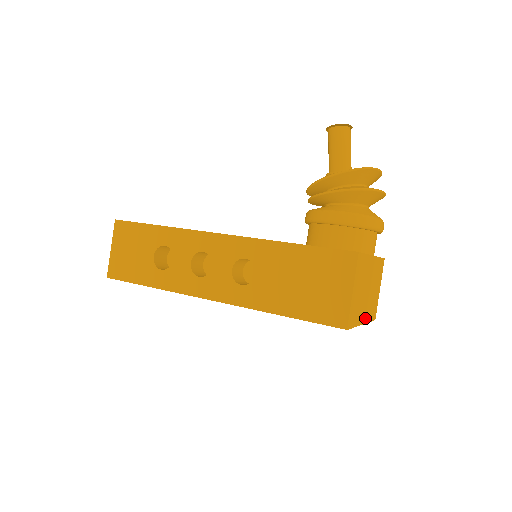
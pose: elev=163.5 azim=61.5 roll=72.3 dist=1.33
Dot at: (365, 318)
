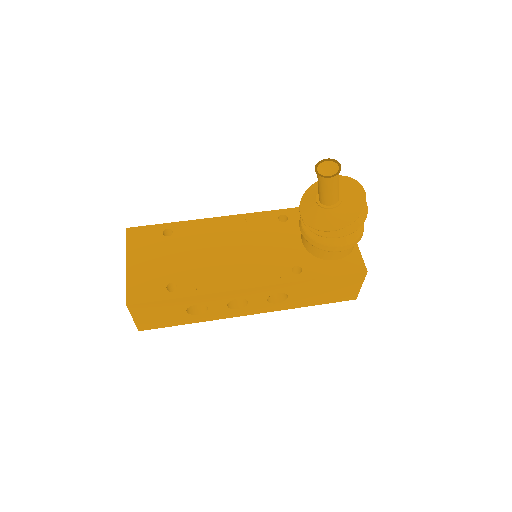
Dot at: occluded
